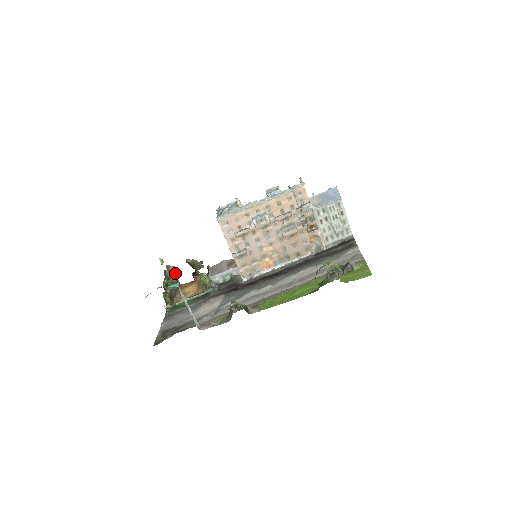
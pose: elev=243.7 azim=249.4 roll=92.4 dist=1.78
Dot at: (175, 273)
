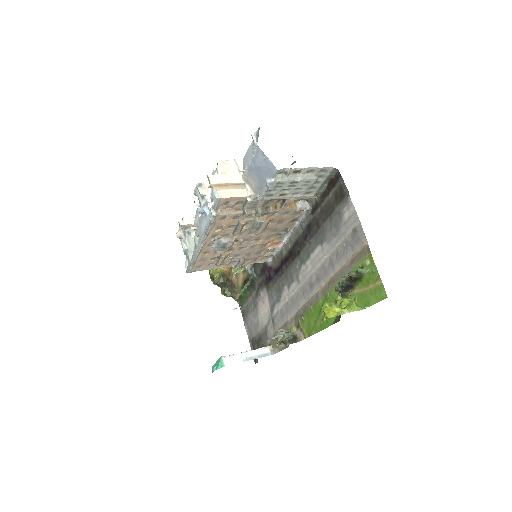
Dot at: occluded
